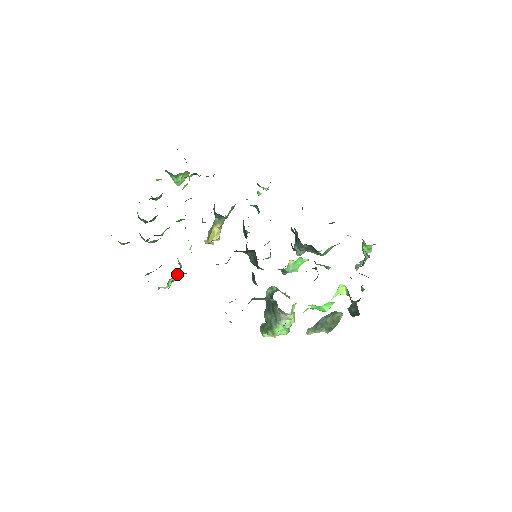
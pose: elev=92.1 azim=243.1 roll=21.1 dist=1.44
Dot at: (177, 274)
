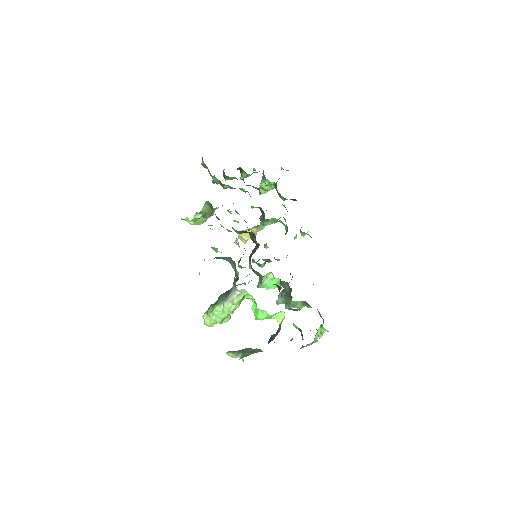
Dot at: (207, 212)
